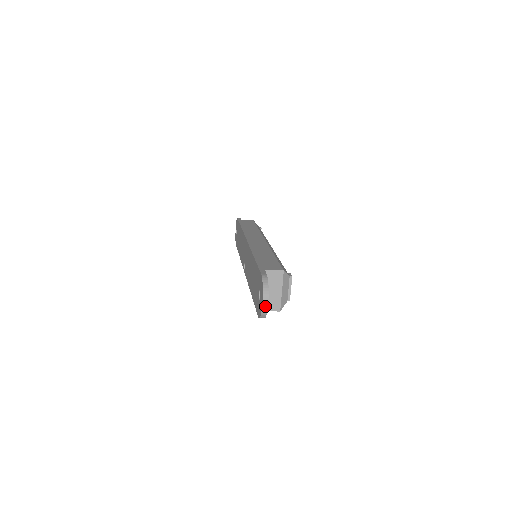
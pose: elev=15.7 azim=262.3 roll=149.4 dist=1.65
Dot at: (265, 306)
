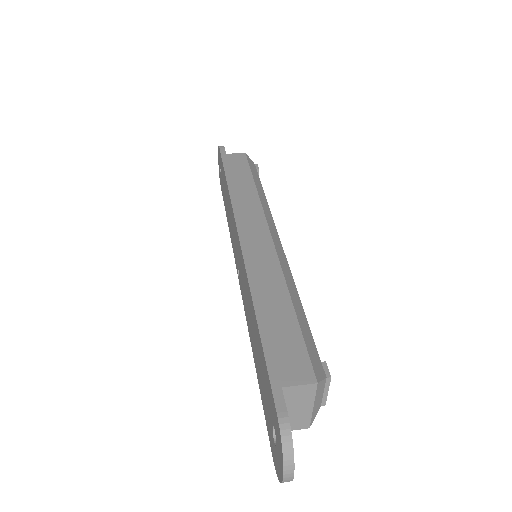
Dot at: (288, 479)
